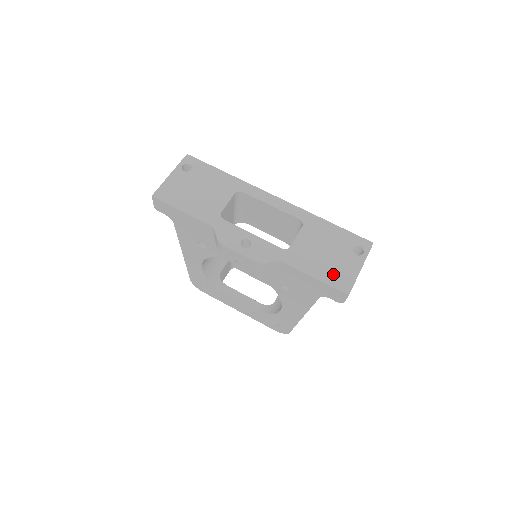
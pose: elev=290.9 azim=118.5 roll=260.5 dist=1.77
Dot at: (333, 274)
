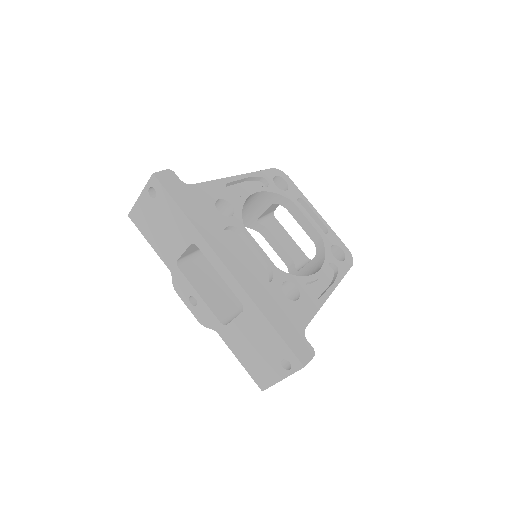
Dot at: (255, 369)
